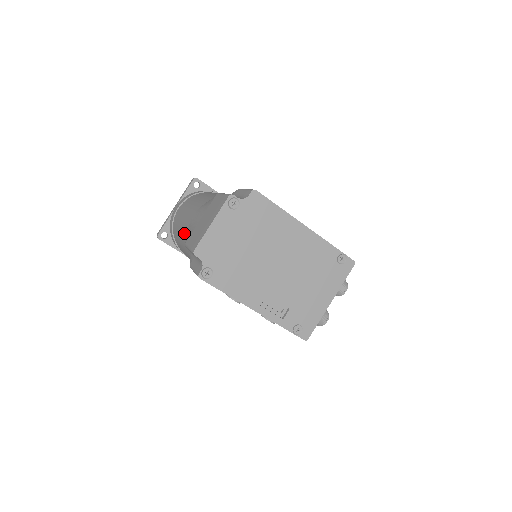
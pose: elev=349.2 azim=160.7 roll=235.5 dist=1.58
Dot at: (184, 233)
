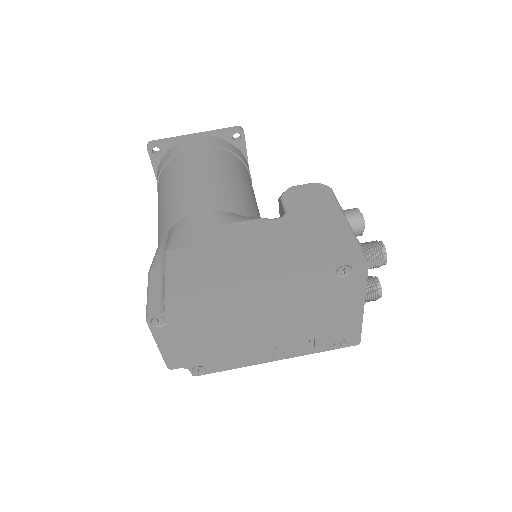
Dot at: occluded
